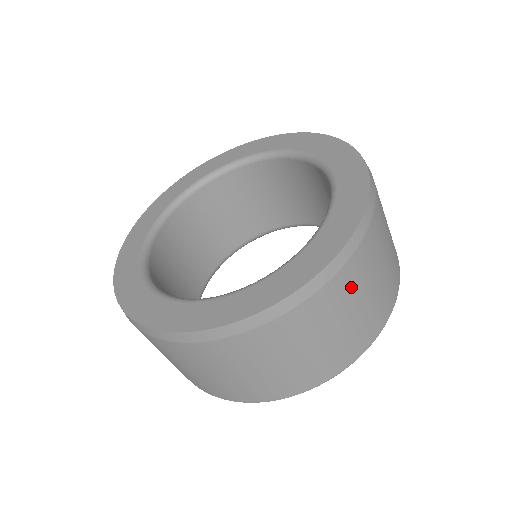
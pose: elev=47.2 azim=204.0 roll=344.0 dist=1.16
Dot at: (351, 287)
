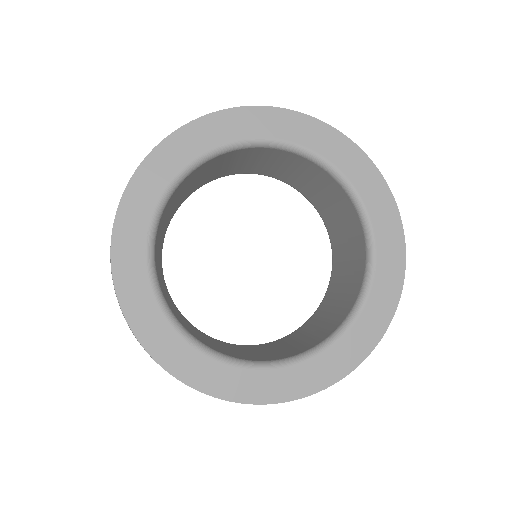
Dot at: occluded
